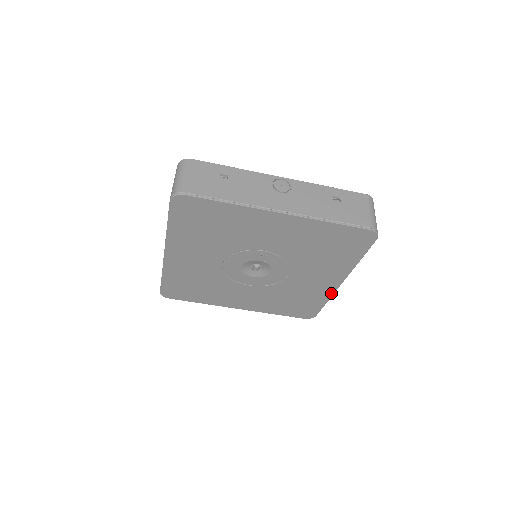
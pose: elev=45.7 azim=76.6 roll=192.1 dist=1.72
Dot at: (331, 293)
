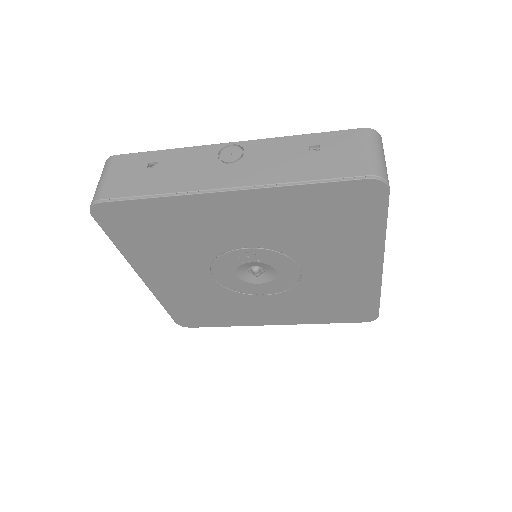
Dot at: (377, 283)
